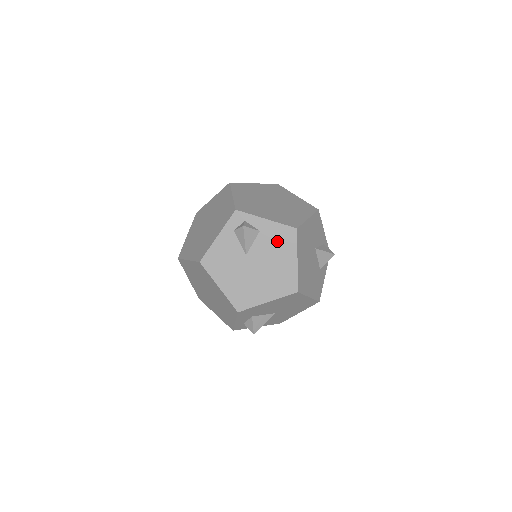
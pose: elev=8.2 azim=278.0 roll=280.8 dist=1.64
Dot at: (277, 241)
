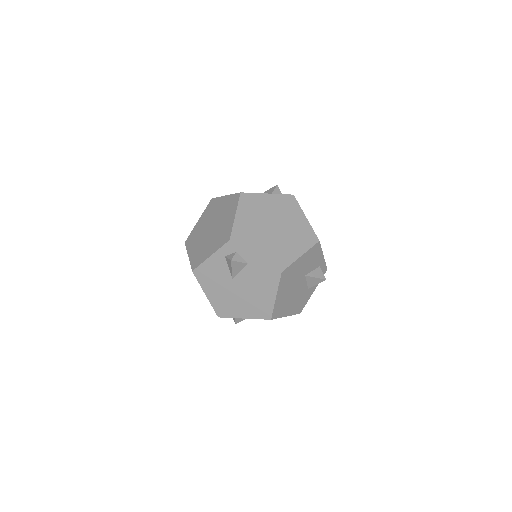
Dot at: (261, 276)
